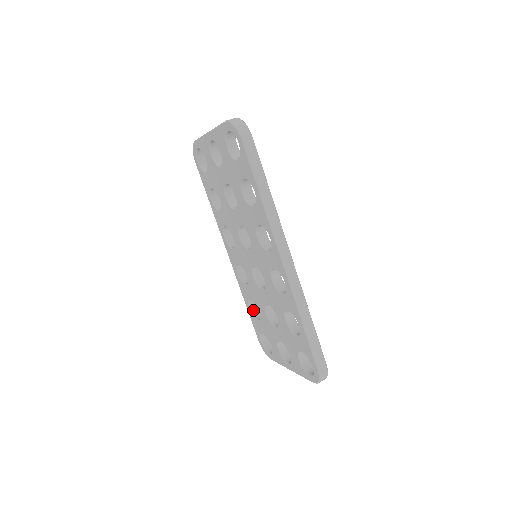
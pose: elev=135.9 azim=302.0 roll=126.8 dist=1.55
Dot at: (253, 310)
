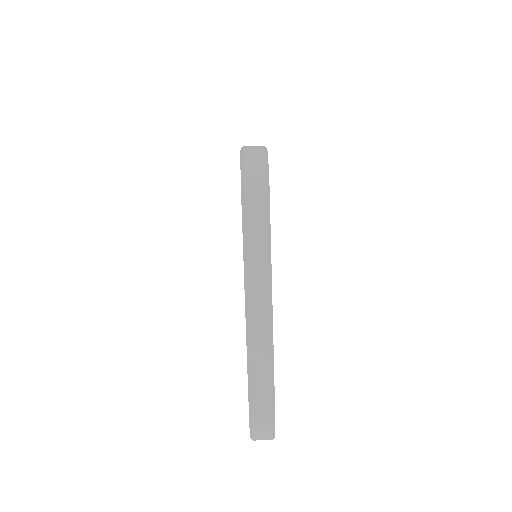
Dot at: occluded
